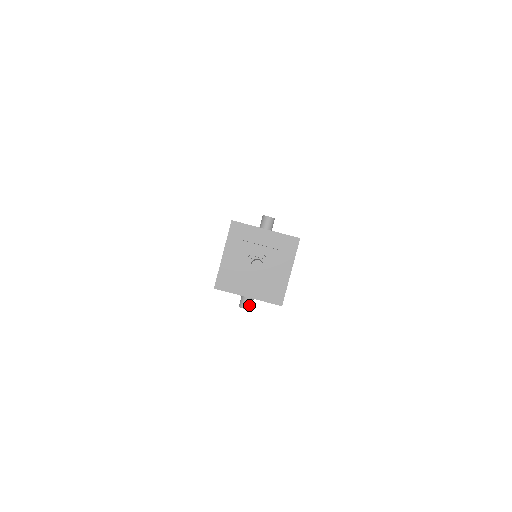
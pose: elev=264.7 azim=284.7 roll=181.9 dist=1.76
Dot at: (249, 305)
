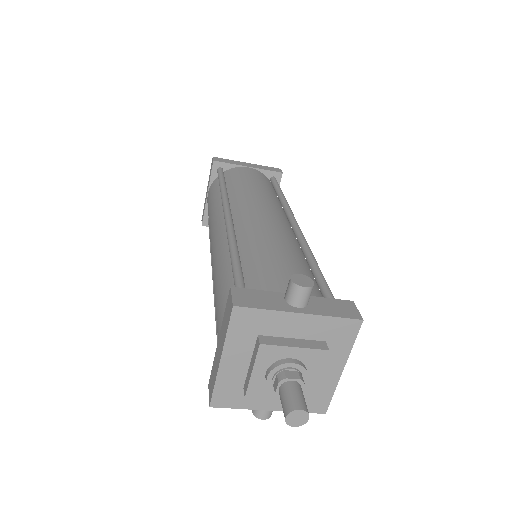
Dot at: (270, 413)
